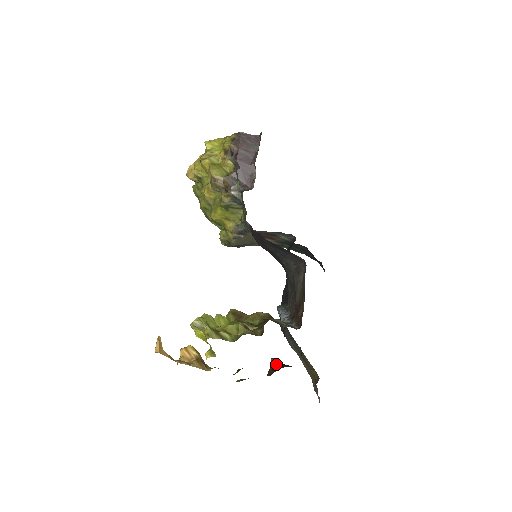
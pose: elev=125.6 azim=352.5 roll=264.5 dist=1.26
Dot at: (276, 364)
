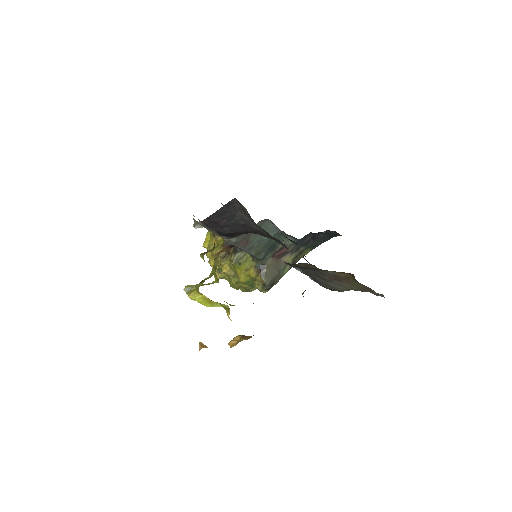
Dot at: occluded
